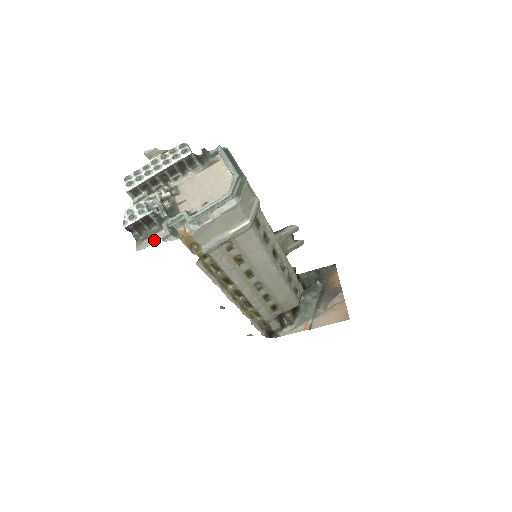
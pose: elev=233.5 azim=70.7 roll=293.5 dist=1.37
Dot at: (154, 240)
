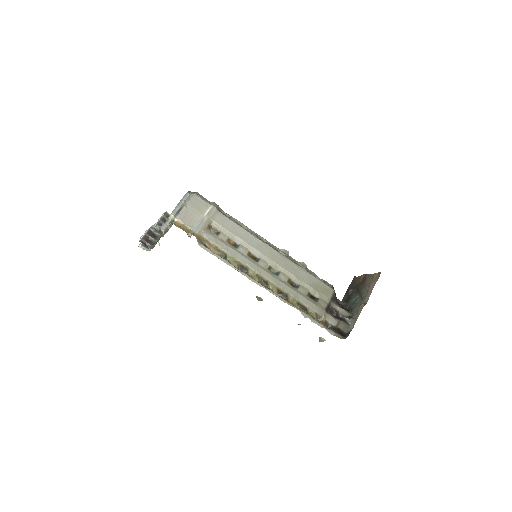
Dot at: occluded
